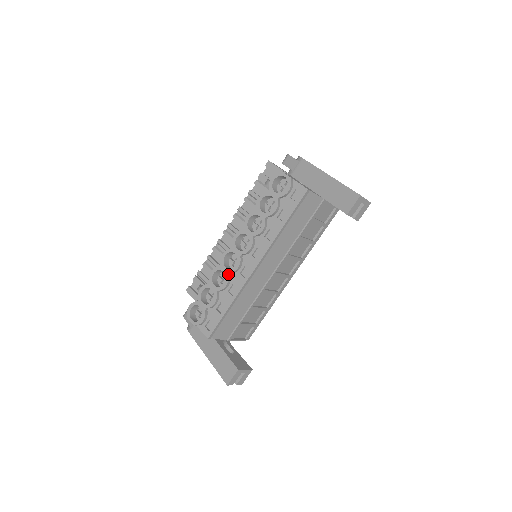
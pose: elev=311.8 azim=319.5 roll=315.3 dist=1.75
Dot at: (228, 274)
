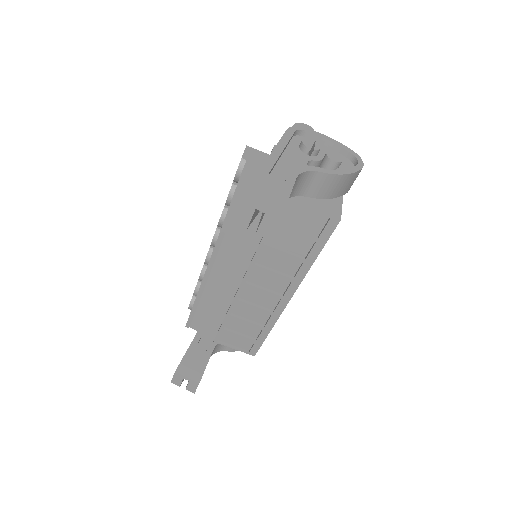
Dot at: (204, 264)
